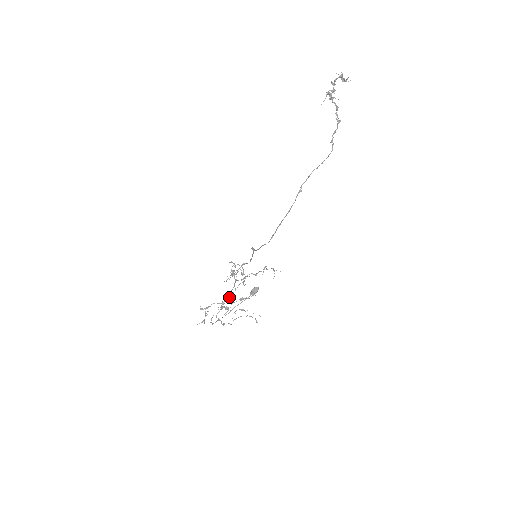
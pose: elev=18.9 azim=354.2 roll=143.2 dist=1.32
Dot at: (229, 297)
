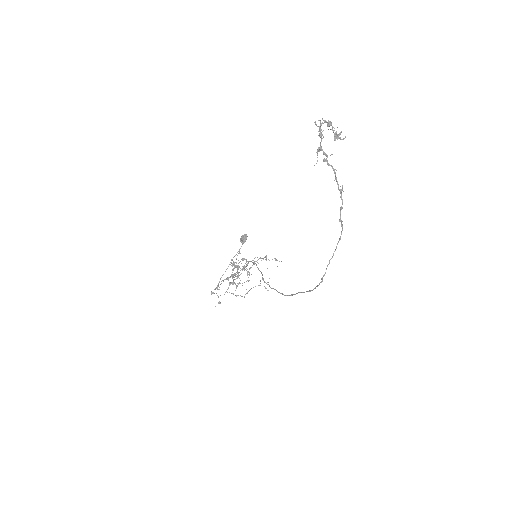
Dot at: (234, 277)
